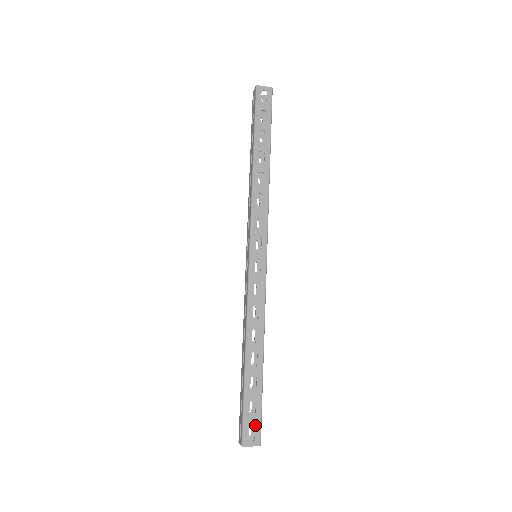
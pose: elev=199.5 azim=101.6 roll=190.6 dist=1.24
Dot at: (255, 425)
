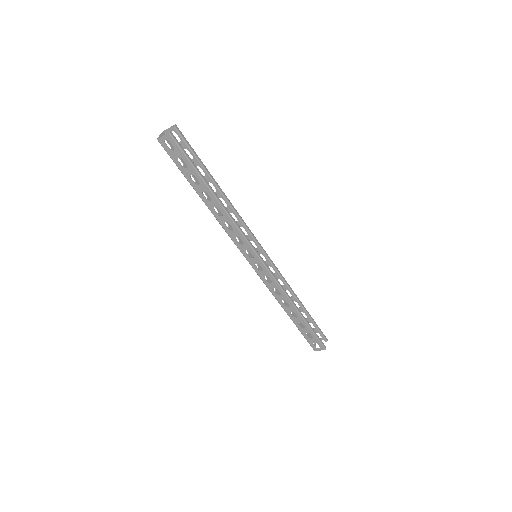
Dot at: (316, 342)
